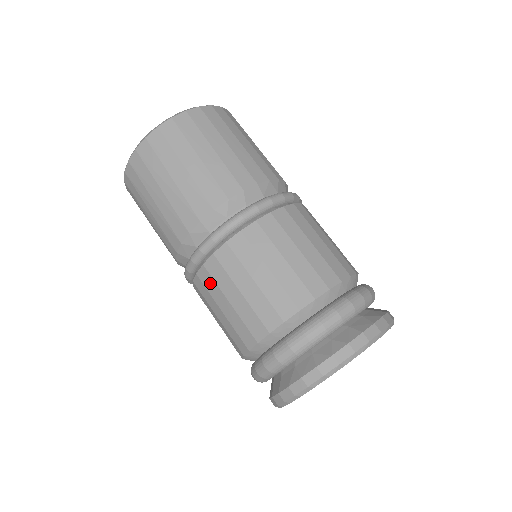
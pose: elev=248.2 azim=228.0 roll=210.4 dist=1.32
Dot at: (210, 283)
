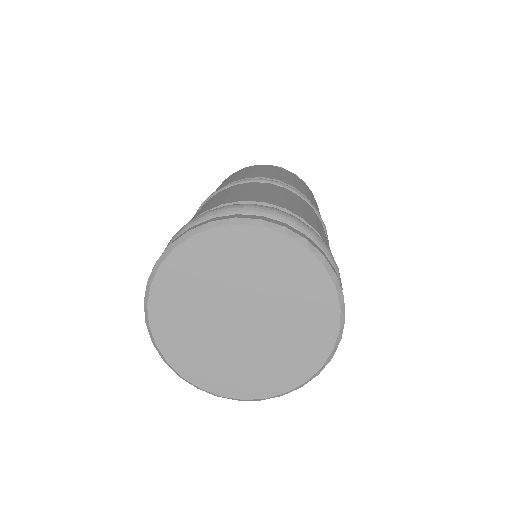
Dot at: (226, 191)
